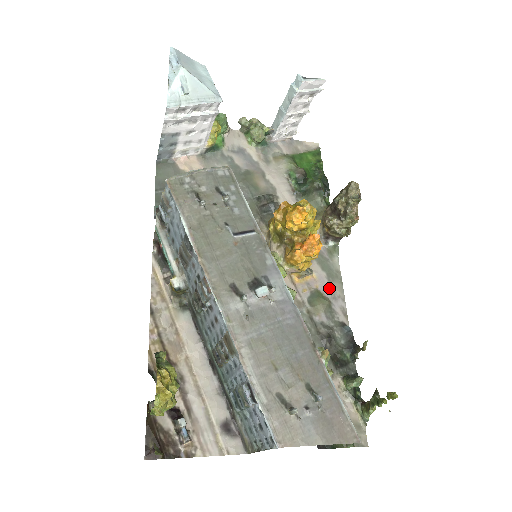
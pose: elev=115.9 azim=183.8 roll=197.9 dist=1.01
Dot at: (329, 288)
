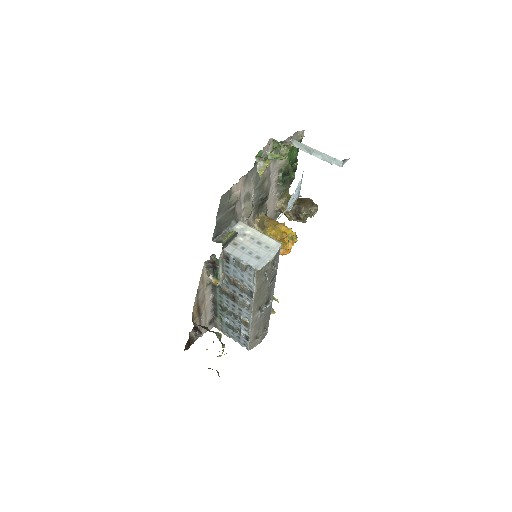
Dot at: occluded
